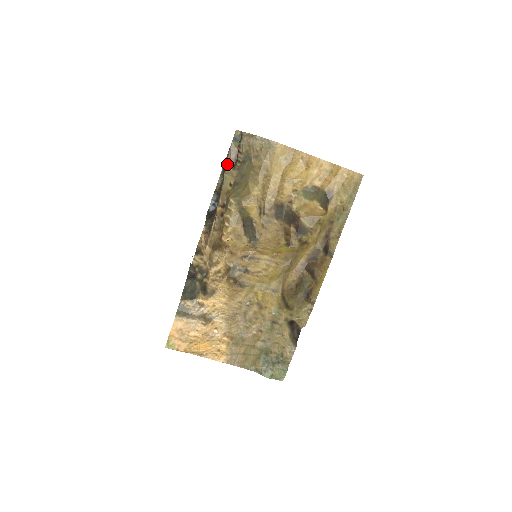
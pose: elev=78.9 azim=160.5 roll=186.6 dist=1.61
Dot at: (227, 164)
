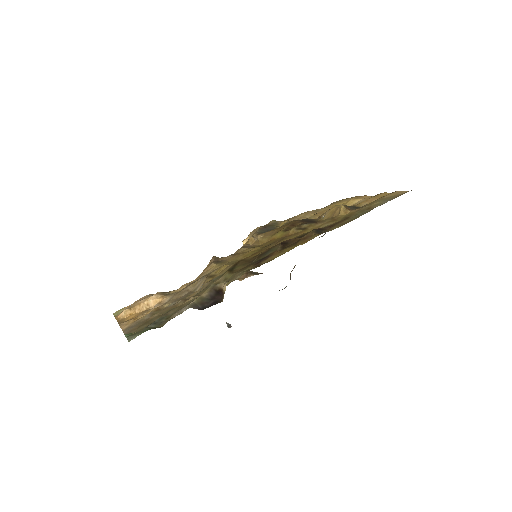
Dot at: occluded
